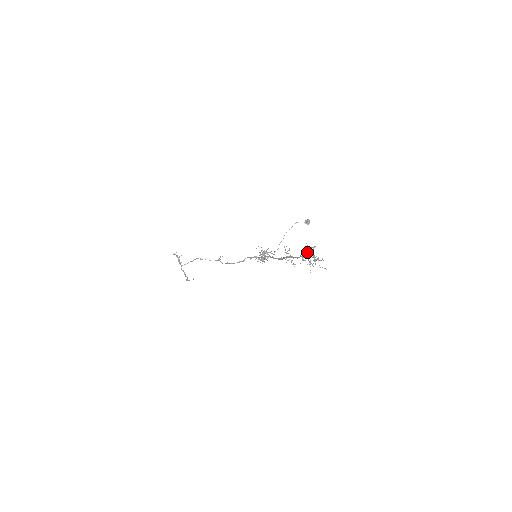
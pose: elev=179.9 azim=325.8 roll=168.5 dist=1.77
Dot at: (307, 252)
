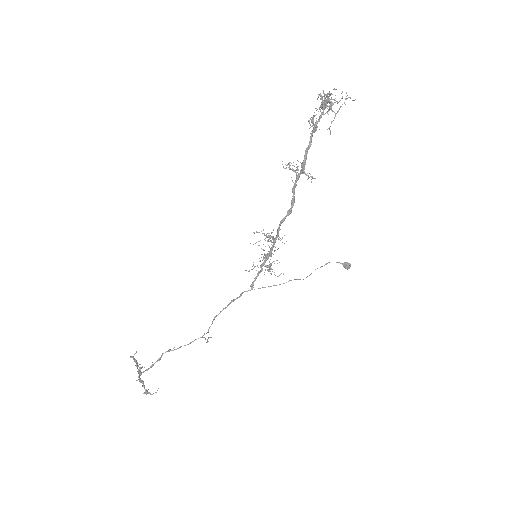
Dot at: (318, 119)
